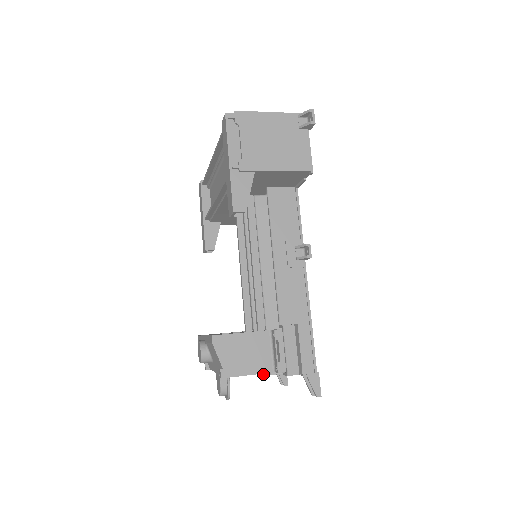
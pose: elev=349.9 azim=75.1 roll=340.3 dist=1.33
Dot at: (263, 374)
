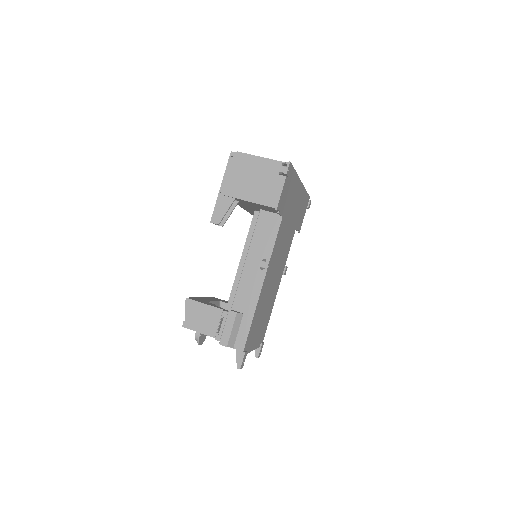
Dot at: occluded
